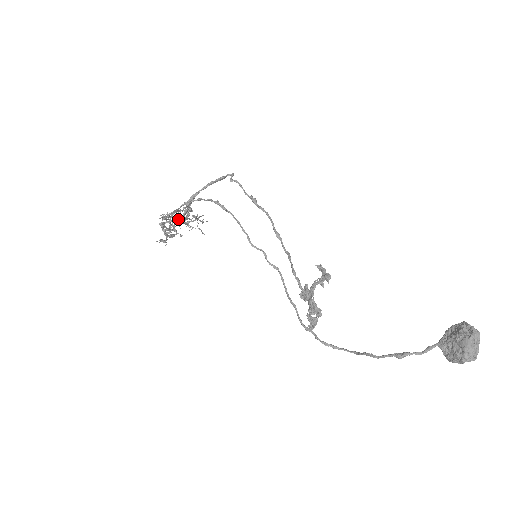
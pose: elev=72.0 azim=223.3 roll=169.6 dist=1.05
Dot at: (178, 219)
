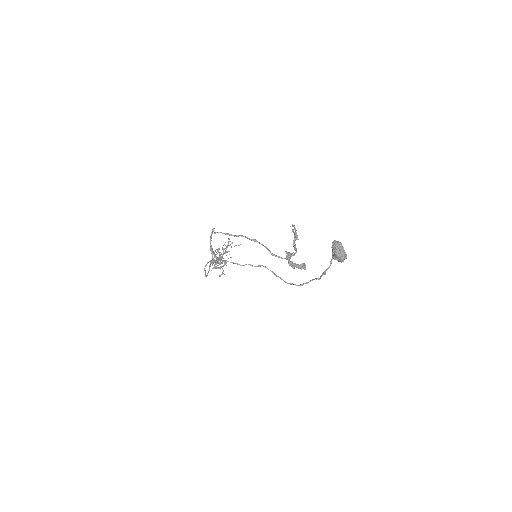
Dot at: (217, 261)
